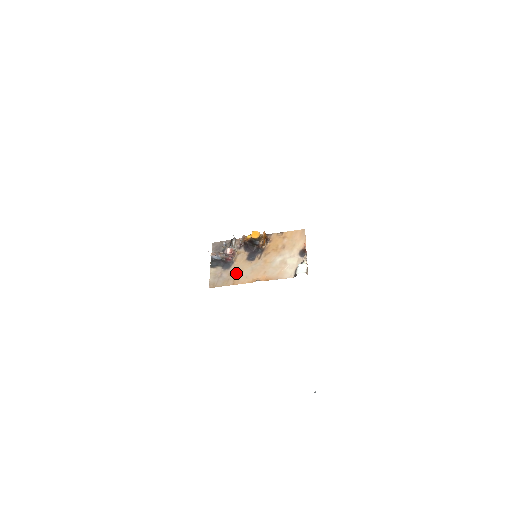
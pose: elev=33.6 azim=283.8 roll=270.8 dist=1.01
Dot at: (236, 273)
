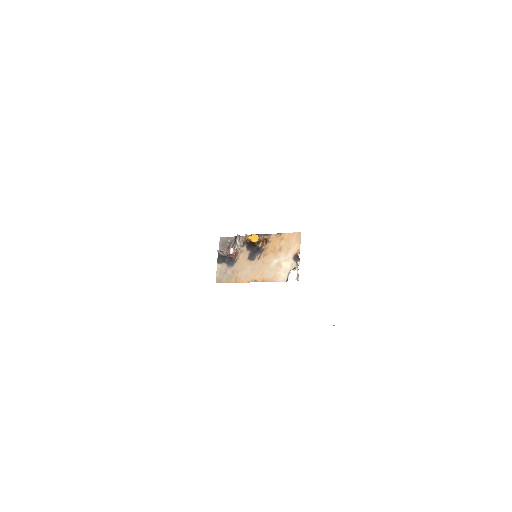
Dot at: (238, 271)
